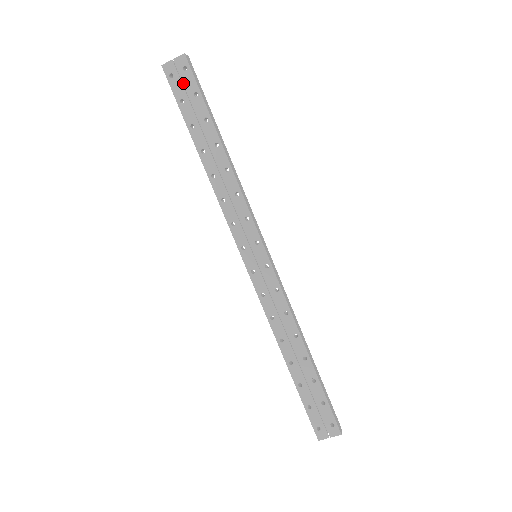
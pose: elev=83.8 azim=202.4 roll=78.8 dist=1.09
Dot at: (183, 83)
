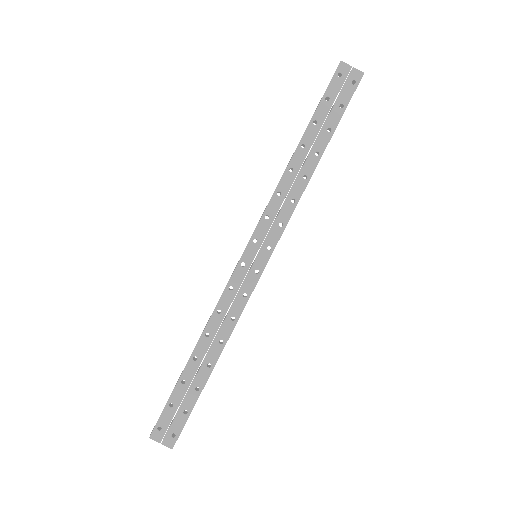
Dot at: (342, 89)
